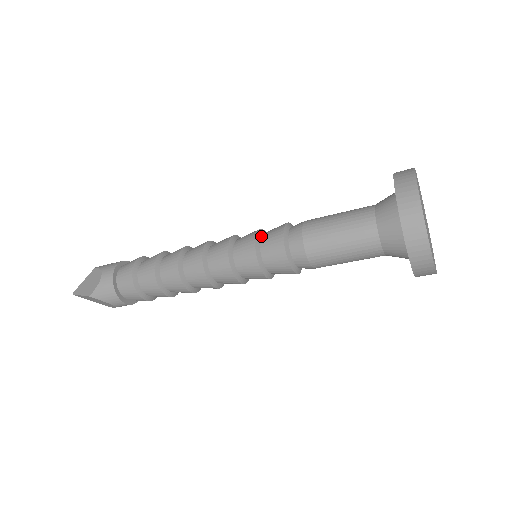
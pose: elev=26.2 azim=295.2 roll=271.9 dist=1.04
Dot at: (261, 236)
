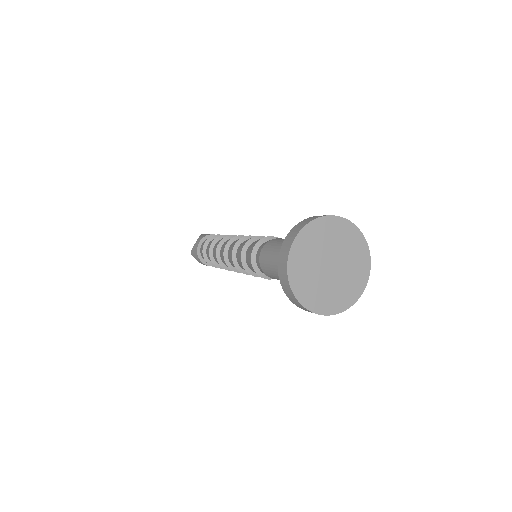
Dot at: (253, 242)
